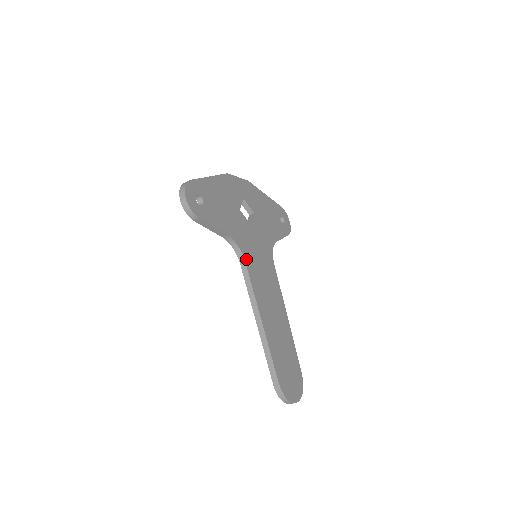
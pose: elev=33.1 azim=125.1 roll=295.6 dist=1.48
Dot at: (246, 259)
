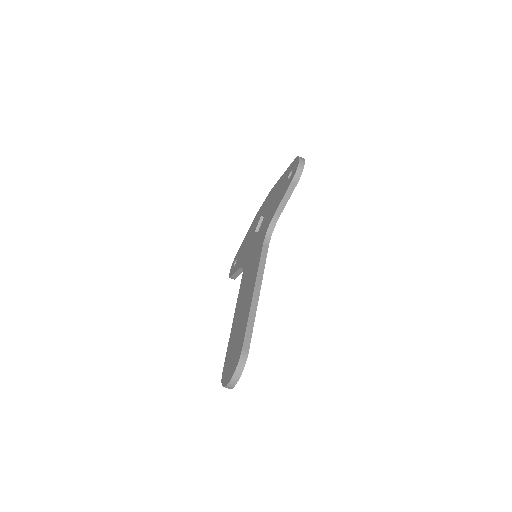
Dot at: (268, 246)
